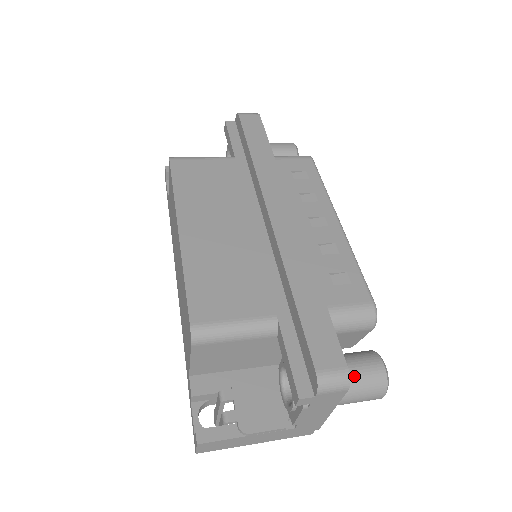
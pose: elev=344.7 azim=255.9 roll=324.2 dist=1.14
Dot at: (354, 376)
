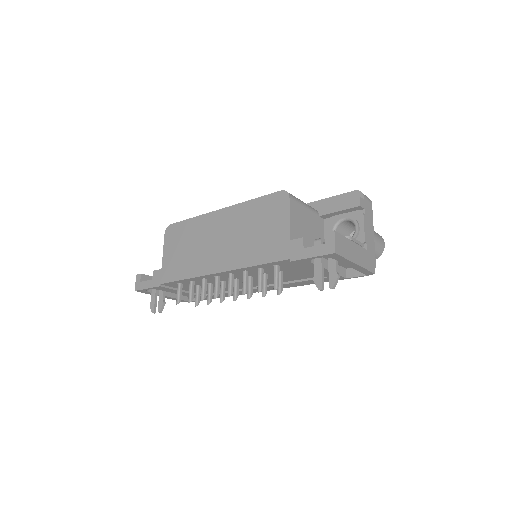
Dot at: occluded
